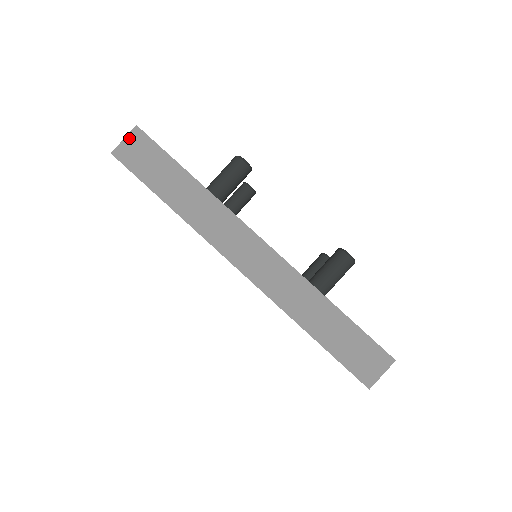
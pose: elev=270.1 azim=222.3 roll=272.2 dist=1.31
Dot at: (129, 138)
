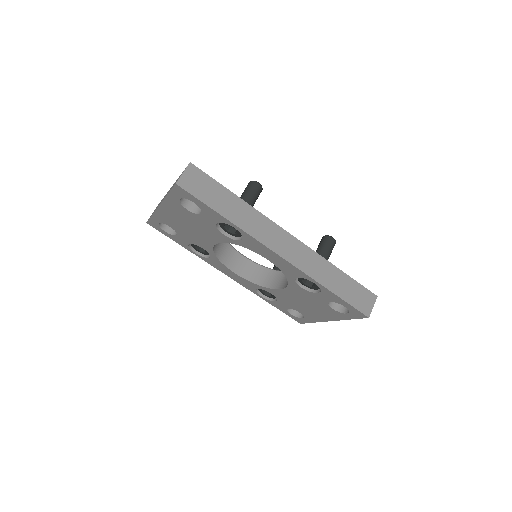
Dot at: (187, 172)
